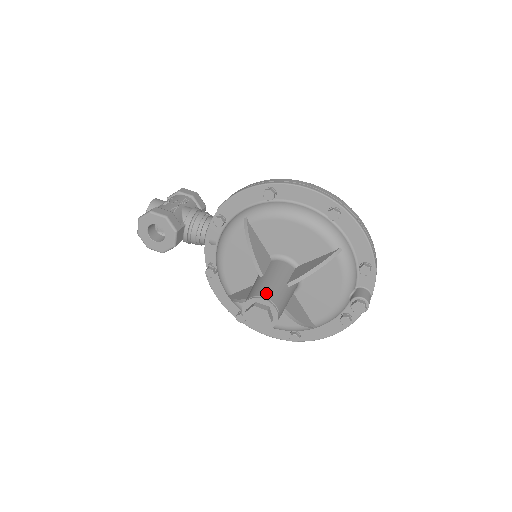
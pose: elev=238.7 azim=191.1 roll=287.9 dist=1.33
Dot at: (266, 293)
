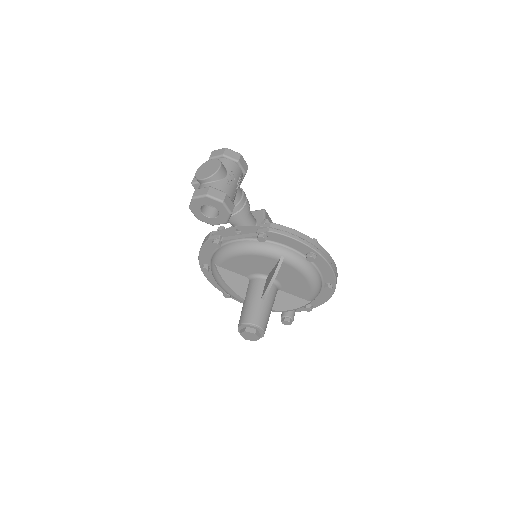
Dot at: (265, 325)
